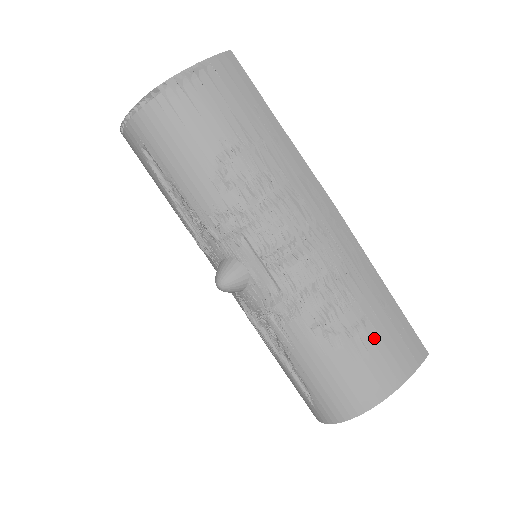
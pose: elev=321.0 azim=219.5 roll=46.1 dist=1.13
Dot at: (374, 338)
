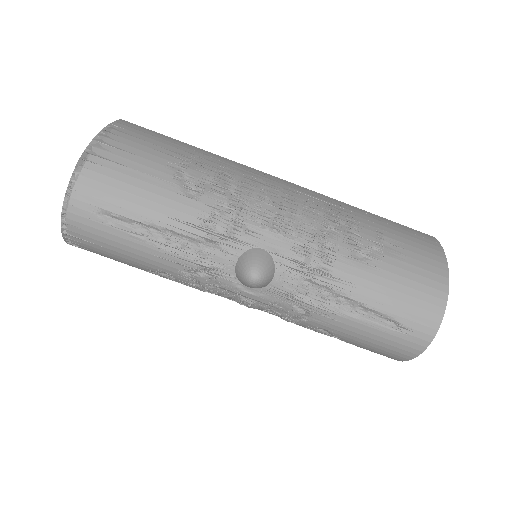
Dot at: (397, 239)
